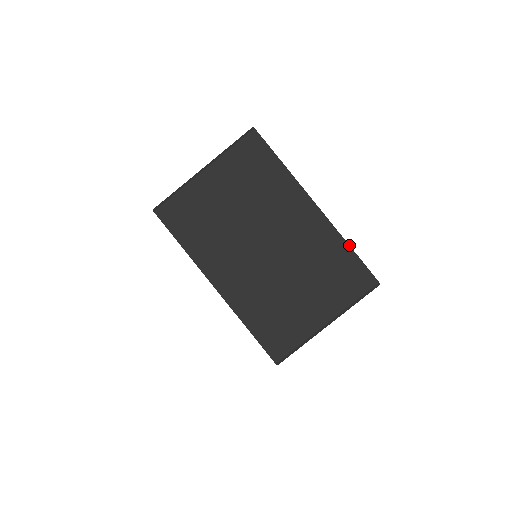
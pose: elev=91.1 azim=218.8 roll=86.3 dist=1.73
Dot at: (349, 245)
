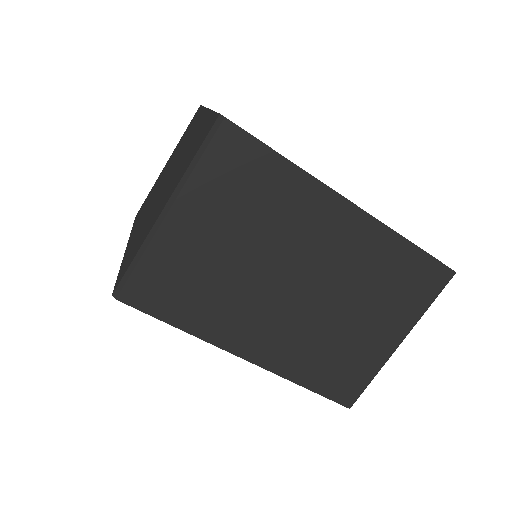
Dot at: (409, 241)
